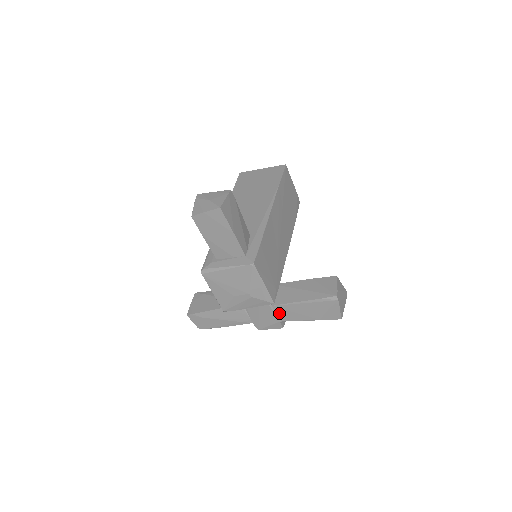
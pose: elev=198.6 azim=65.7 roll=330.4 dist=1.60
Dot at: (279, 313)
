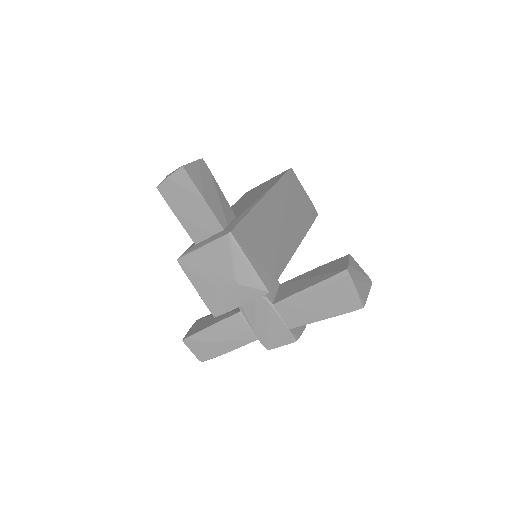
Dot at: (284, 315)
